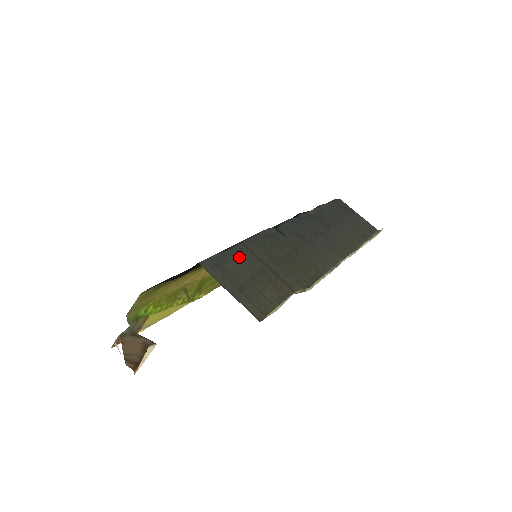
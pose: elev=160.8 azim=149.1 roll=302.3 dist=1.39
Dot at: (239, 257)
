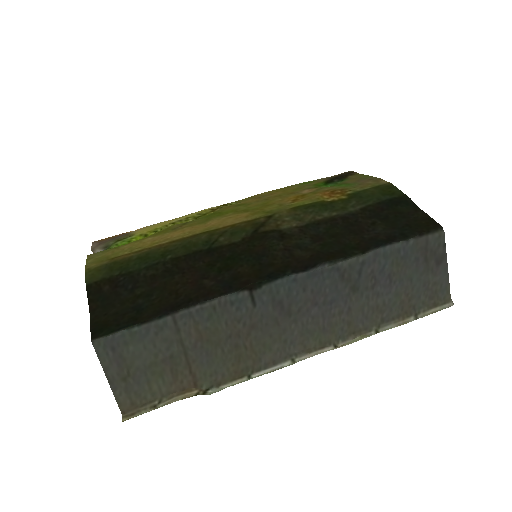
Dot at: (152, 338)
